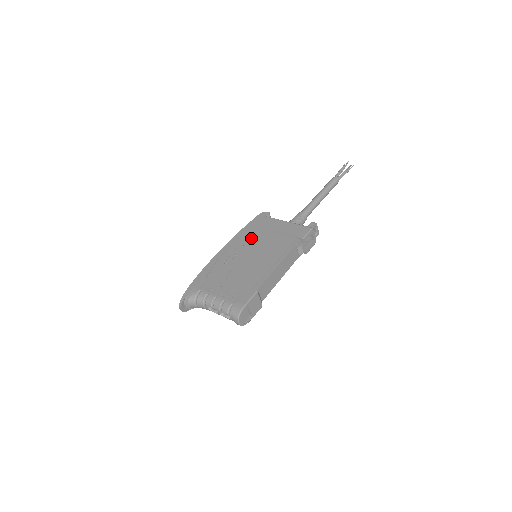
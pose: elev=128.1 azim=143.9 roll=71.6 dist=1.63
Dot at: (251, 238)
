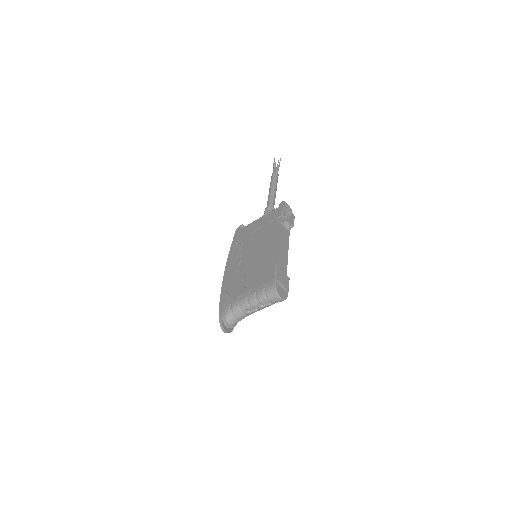
Dot at: (242, 247)
